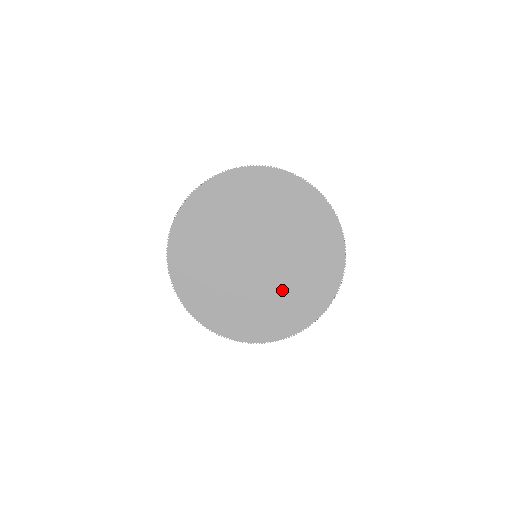
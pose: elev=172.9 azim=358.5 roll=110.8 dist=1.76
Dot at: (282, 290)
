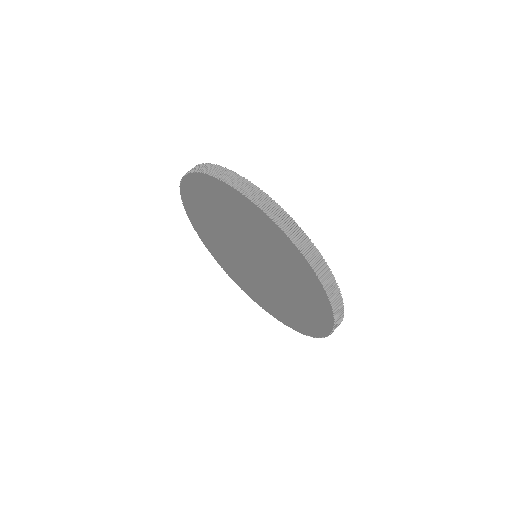
Dot at: (268, 293)
